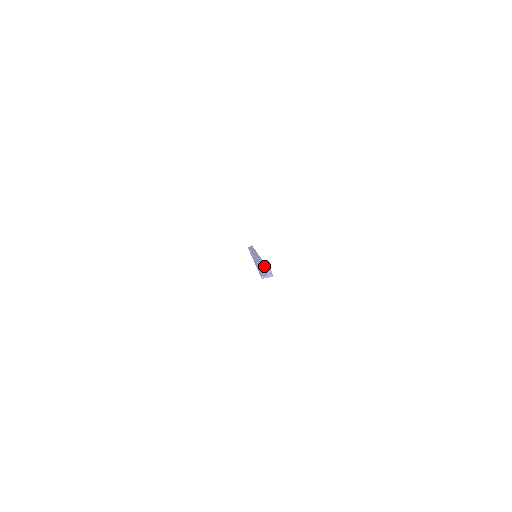
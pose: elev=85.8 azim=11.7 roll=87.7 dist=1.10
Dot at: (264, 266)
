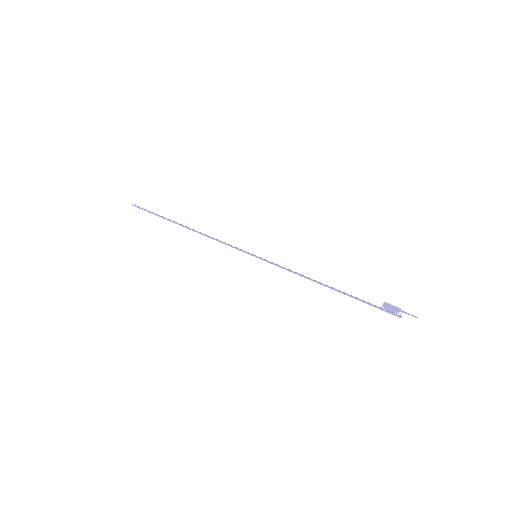
Dot at: (399, 310)
